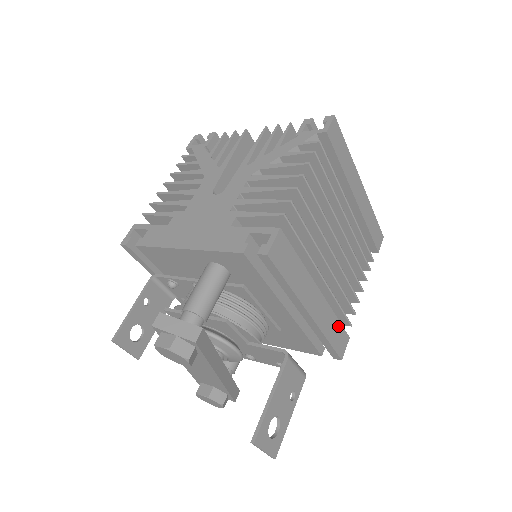
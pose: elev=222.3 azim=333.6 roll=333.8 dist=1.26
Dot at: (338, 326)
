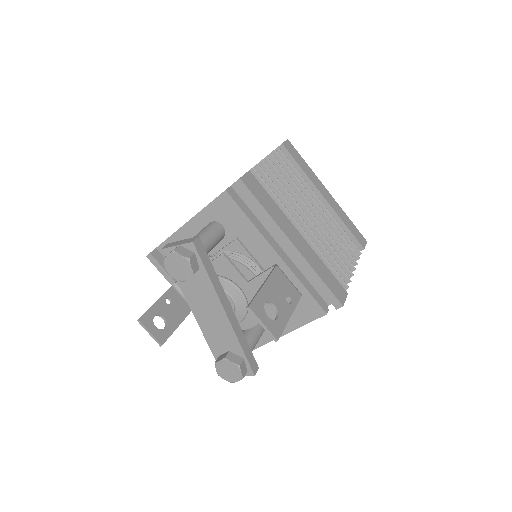
Dot at: (330, 274)
